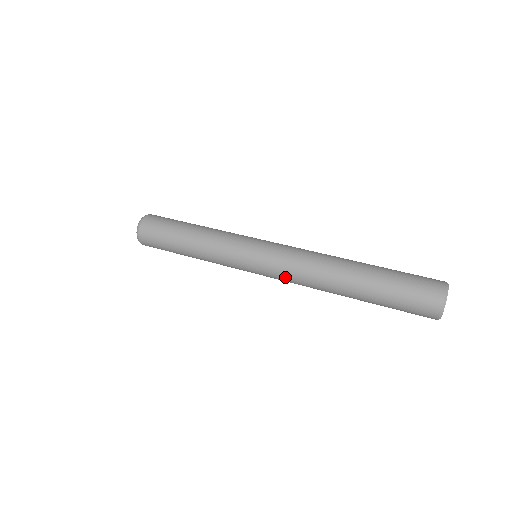
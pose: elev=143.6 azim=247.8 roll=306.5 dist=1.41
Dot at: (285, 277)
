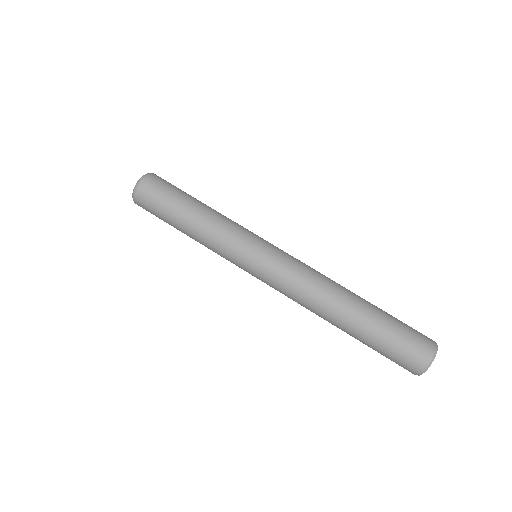
Dot at: occluded
